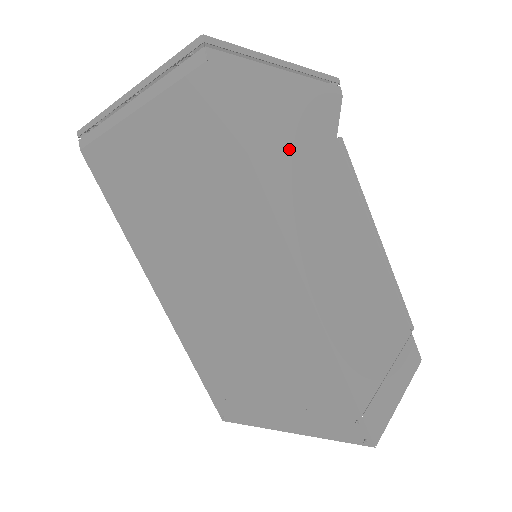
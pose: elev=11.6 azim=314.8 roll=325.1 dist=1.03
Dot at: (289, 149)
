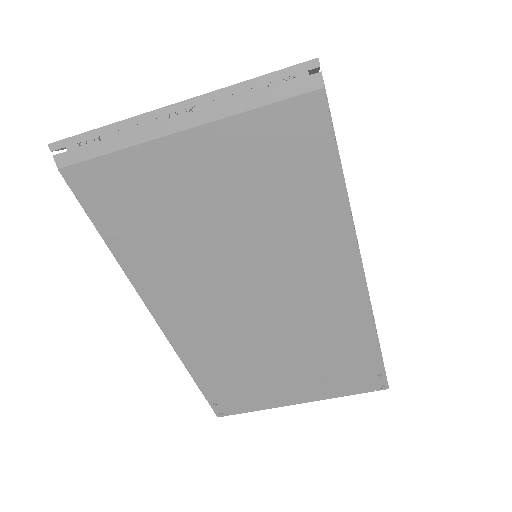
Dot at: occluded
